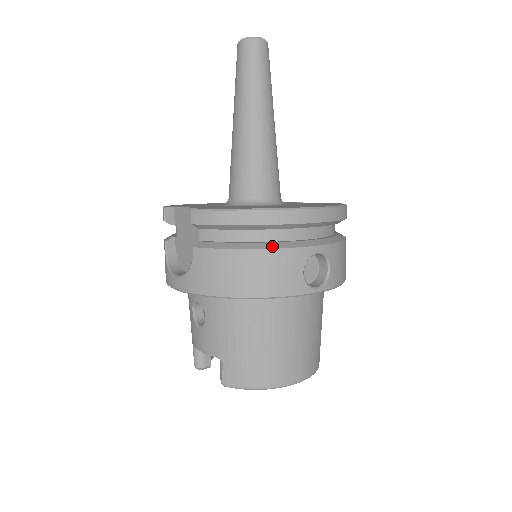
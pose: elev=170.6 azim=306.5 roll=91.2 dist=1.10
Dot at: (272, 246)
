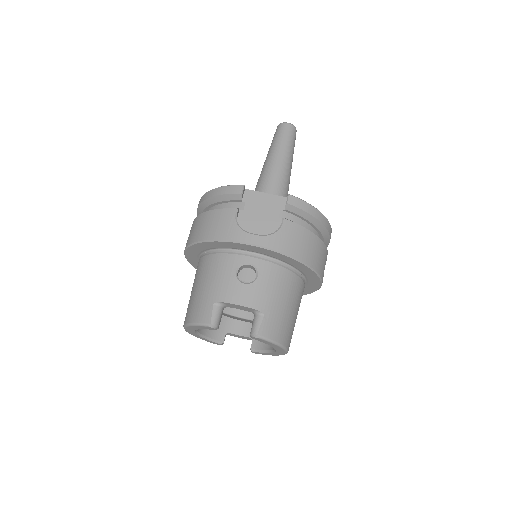
Dot at: (322, 242)
